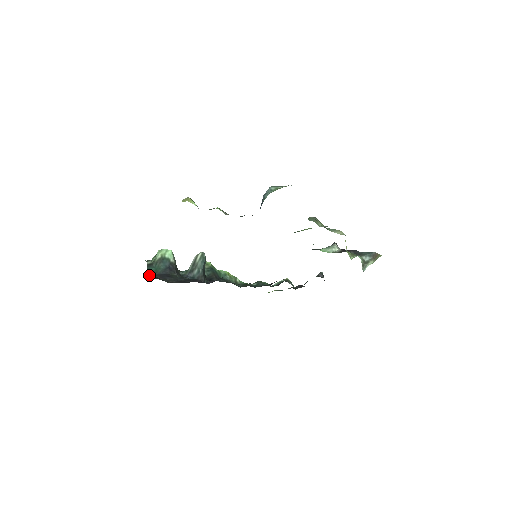
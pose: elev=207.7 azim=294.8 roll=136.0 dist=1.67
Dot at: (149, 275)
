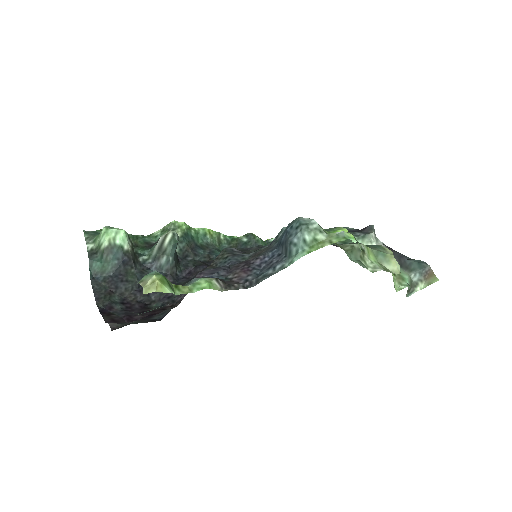
Dot at: (93, 280)
